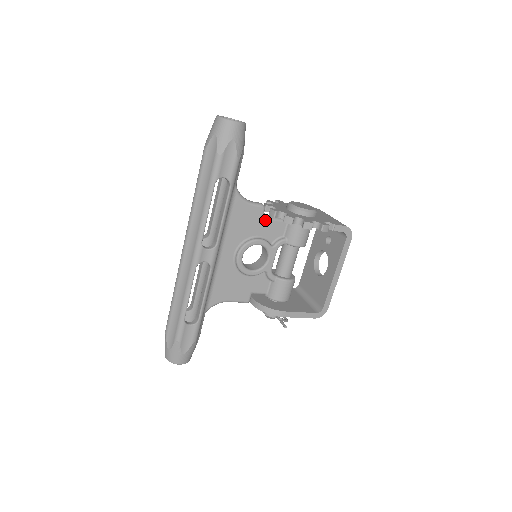
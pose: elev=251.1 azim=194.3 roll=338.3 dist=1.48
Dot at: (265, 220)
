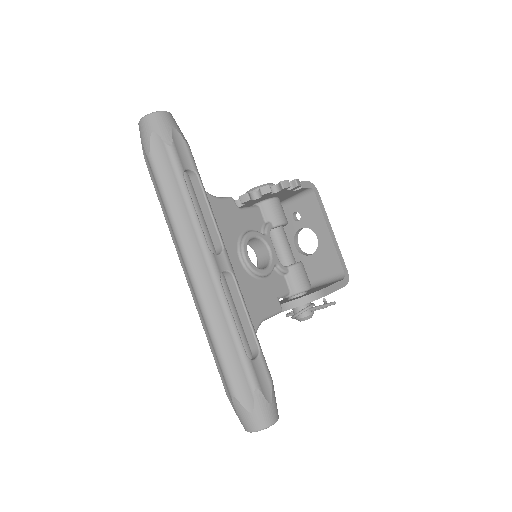
Dot at: (242, 211)
